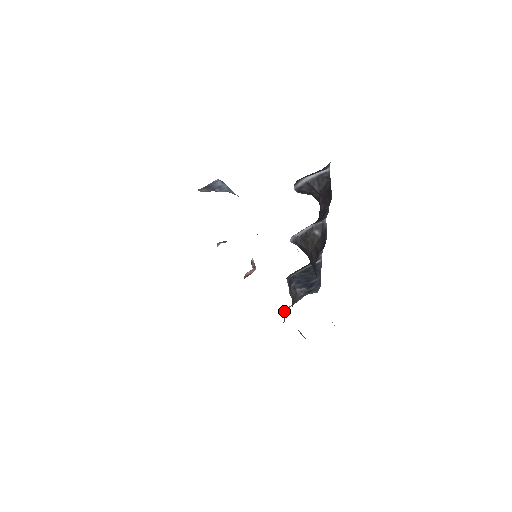
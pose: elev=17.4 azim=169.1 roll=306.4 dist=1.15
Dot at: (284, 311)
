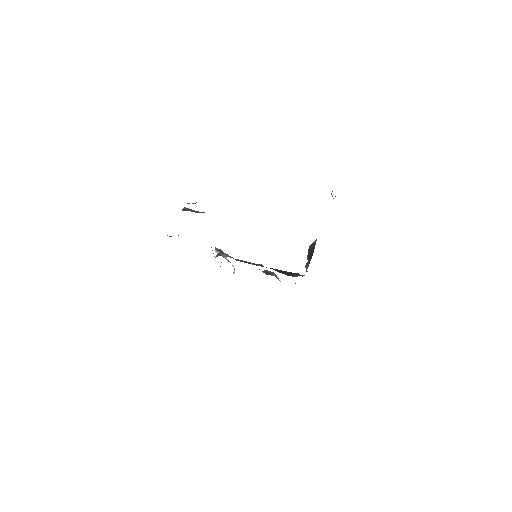
Dot at: occluded
